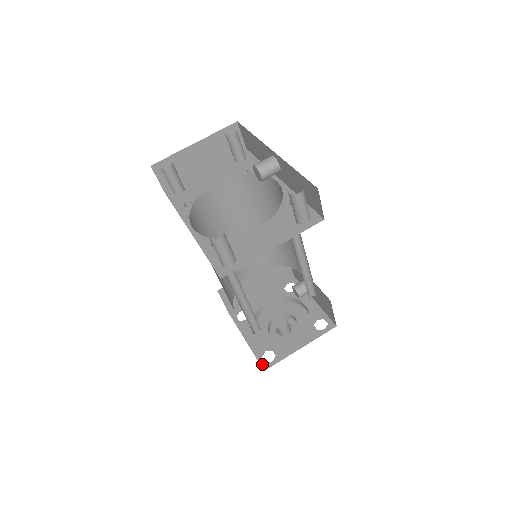
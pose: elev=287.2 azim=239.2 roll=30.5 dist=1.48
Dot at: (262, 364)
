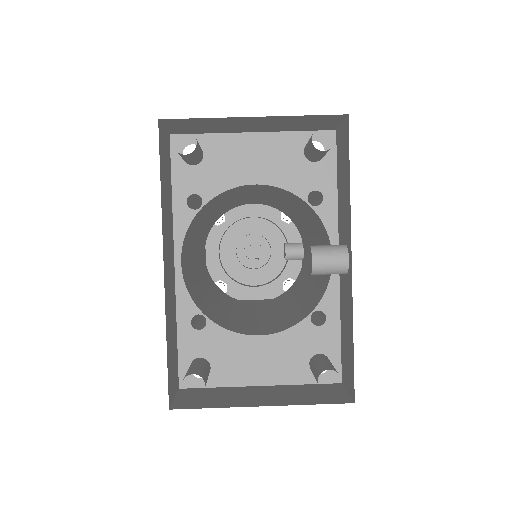
Dot at: occluded
